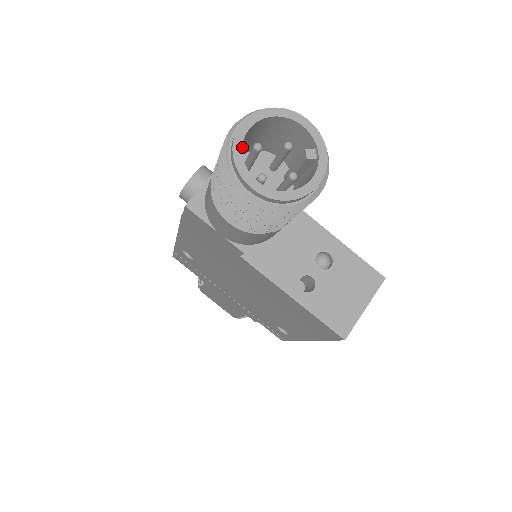
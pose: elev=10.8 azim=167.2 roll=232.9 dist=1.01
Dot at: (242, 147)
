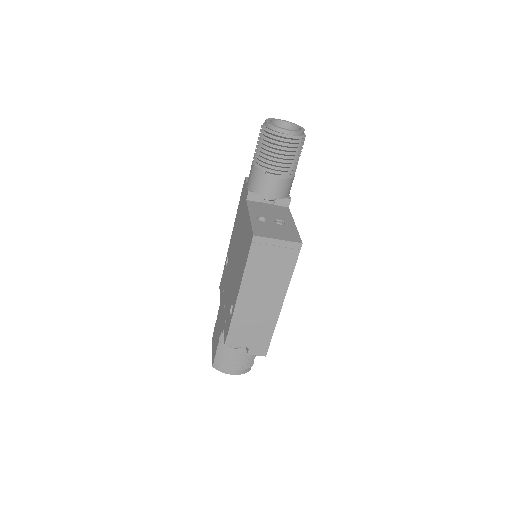
Dot at: occluded
